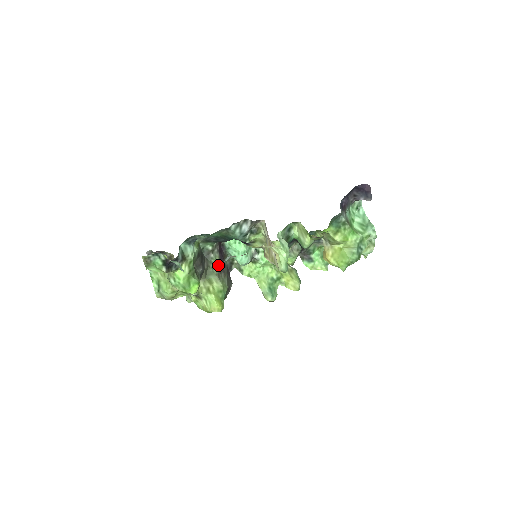
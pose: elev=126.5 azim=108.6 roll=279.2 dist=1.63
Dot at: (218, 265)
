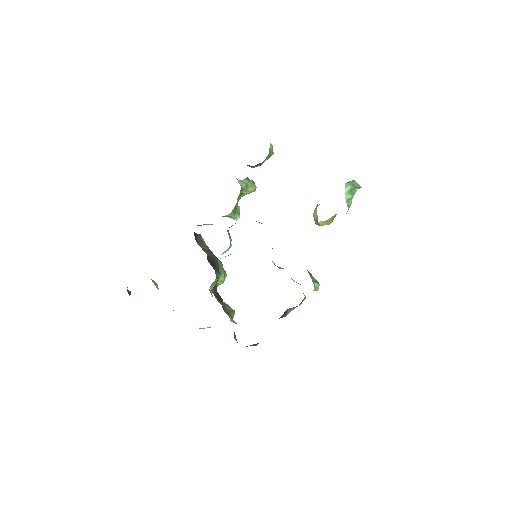
Dot at: occluded
